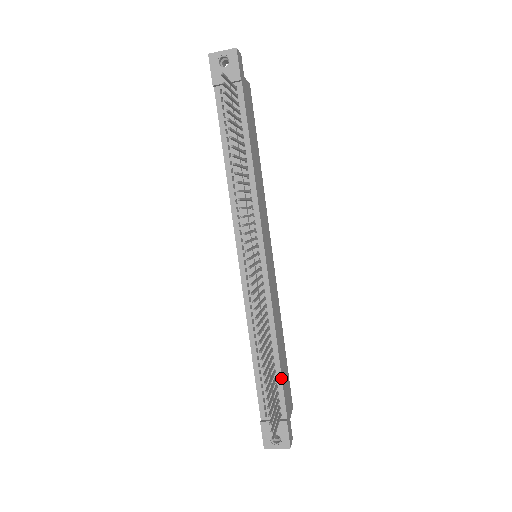
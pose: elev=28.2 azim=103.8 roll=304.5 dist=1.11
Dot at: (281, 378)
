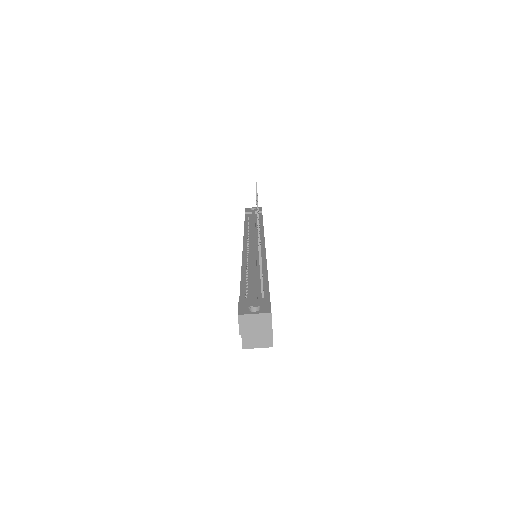
Dot at: (268, 283)
